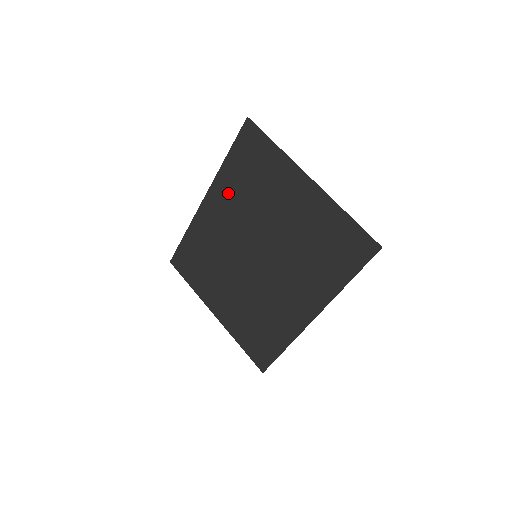
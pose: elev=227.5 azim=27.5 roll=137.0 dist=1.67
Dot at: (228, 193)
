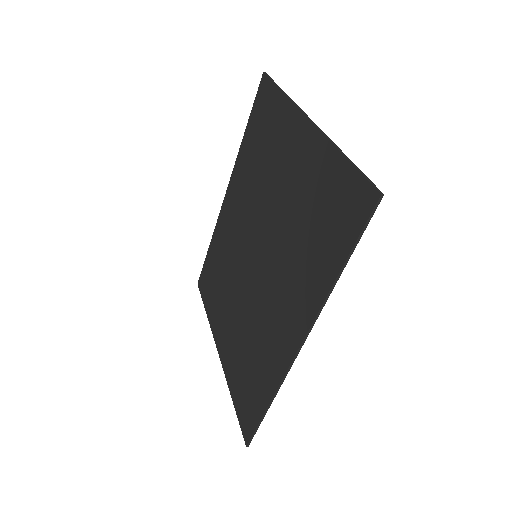
Dot at: (242, 177)
